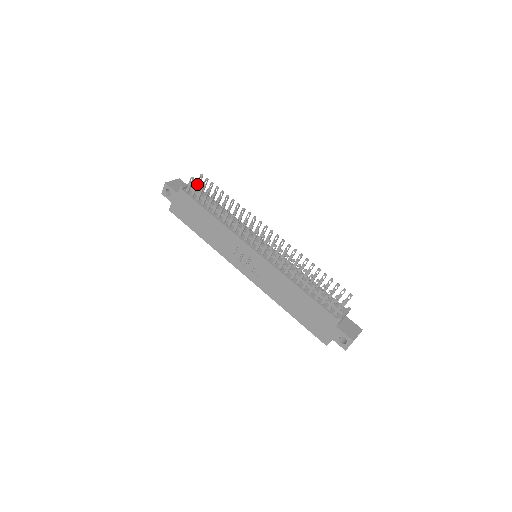
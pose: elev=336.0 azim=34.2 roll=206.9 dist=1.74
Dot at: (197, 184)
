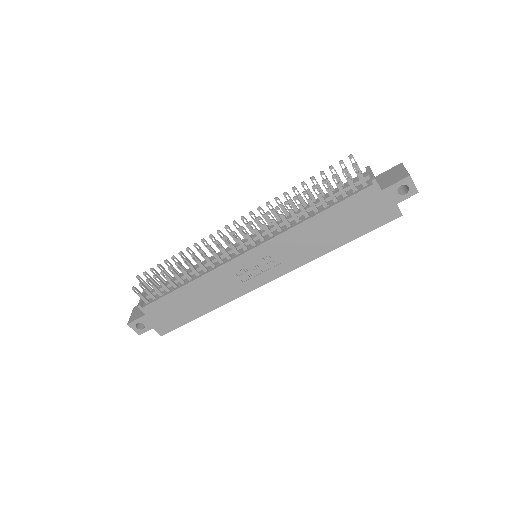
Dot at: occluded
